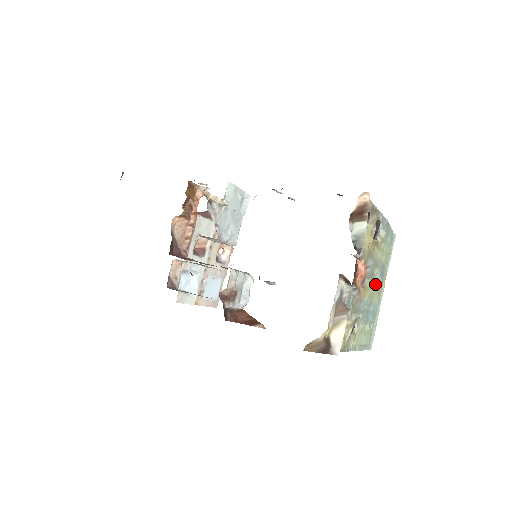
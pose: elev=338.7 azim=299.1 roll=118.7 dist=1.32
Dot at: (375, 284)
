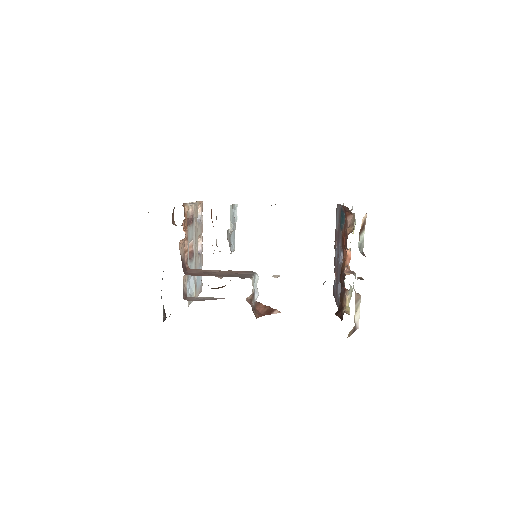
Dot at: occluded
